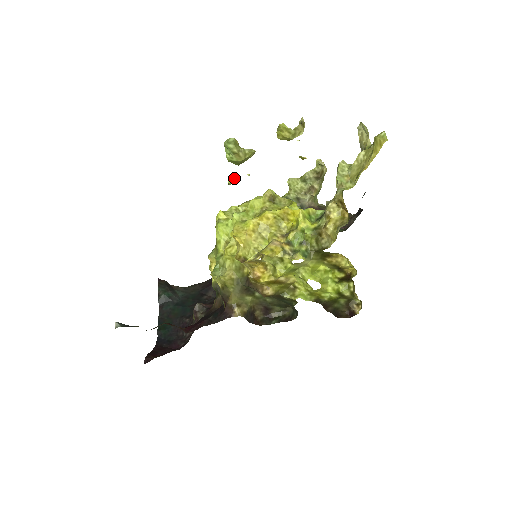
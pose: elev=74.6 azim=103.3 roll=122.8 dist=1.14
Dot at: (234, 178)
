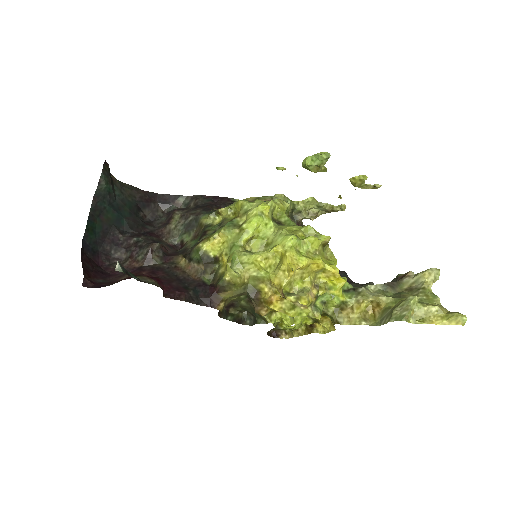
Dot at: occluded
